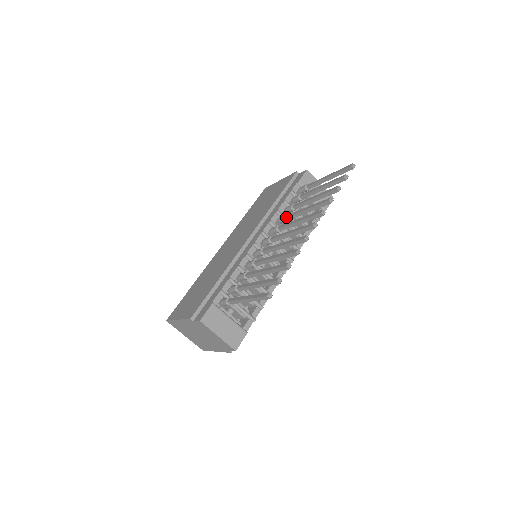
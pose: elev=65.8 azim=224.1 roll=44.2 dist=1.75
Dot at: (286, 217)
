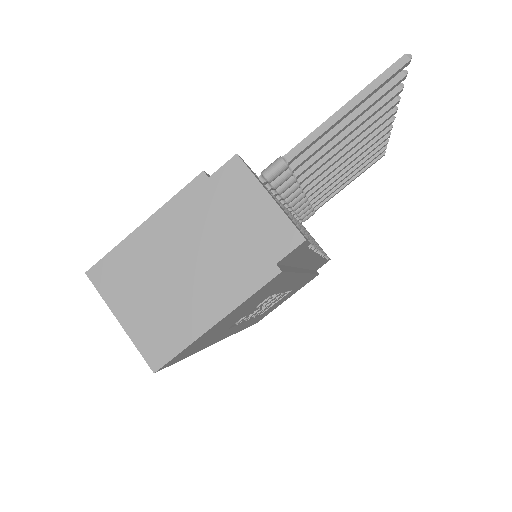
Dot at: occluded
